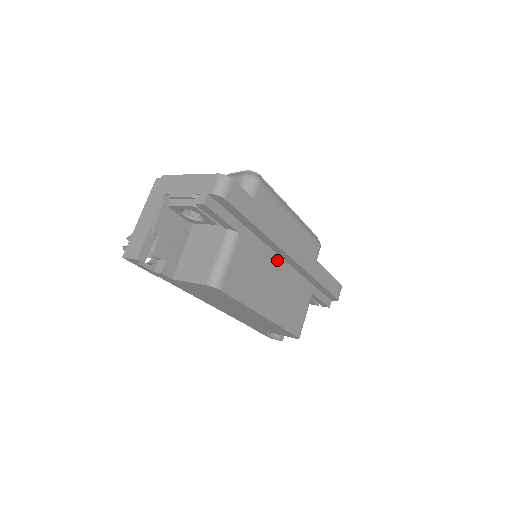
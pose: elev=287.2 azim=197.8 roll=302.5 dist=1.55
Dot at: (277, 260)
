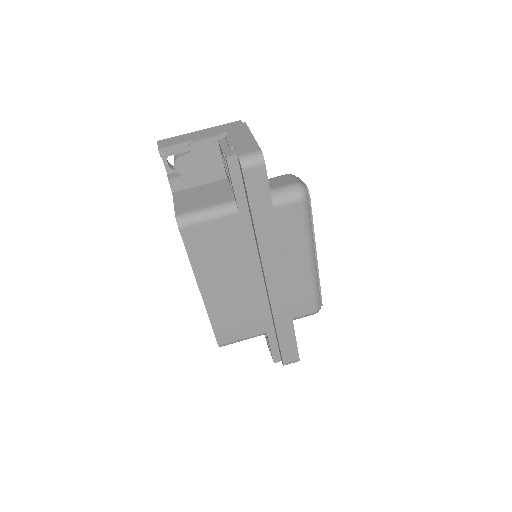
Dot at: (256, 270)
